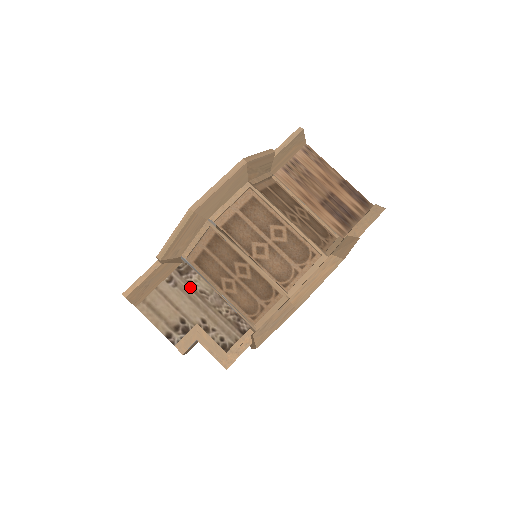
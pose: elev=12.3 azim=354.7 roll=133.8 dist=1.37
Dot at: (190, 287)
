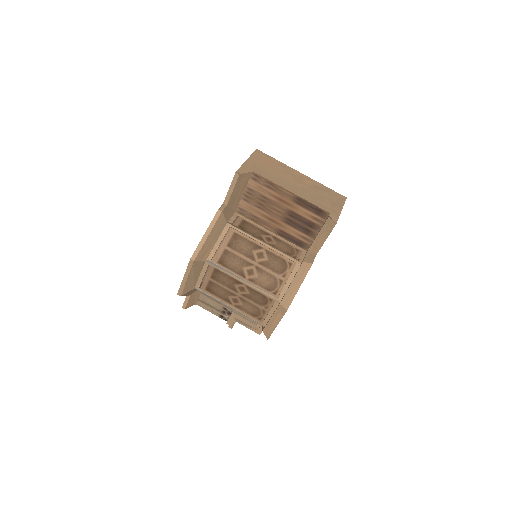
Dot at: occluded
